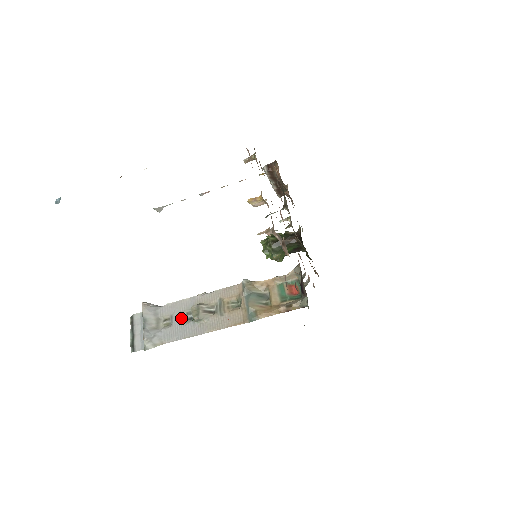
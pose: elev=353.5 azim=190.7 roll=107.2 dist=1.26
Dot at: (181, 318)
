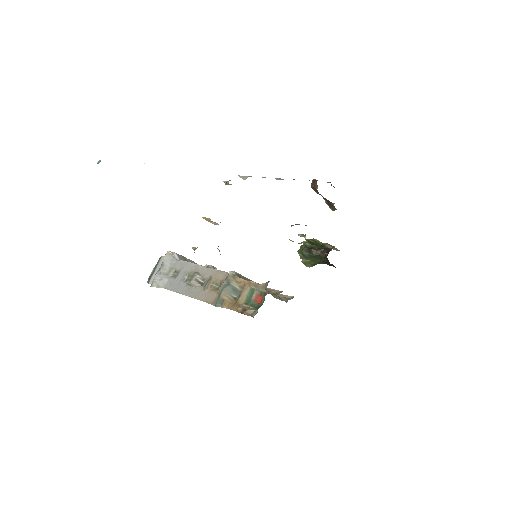
Dot at: (183, 276)
